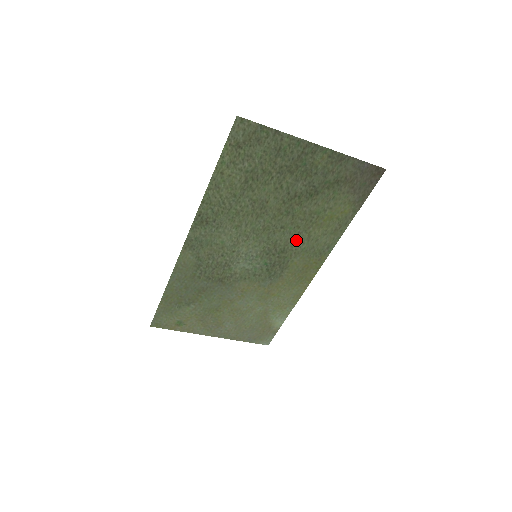
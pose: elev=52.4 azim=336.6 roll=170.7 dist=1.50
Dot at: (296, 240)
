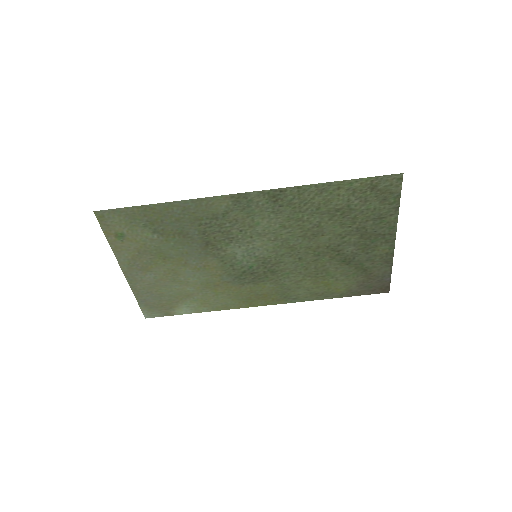
Dot at: (291, 274)
